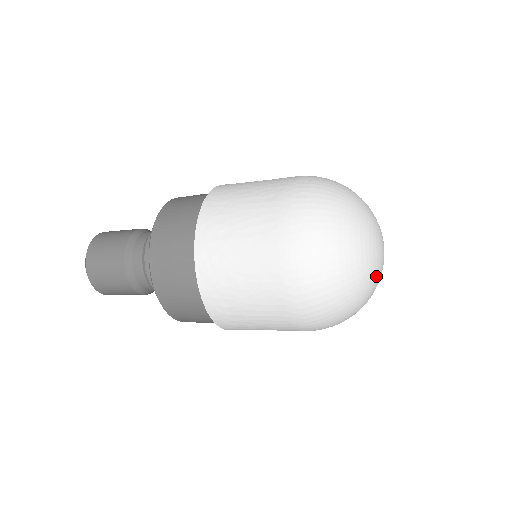
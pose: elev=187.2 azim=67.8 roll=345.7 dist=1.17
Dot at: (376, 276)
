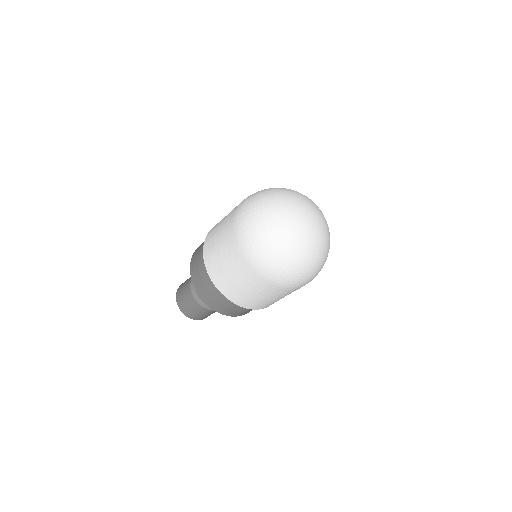
Dot at: (302, 228)
